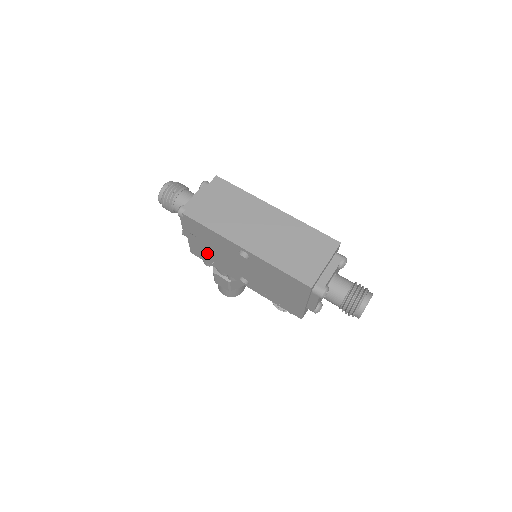
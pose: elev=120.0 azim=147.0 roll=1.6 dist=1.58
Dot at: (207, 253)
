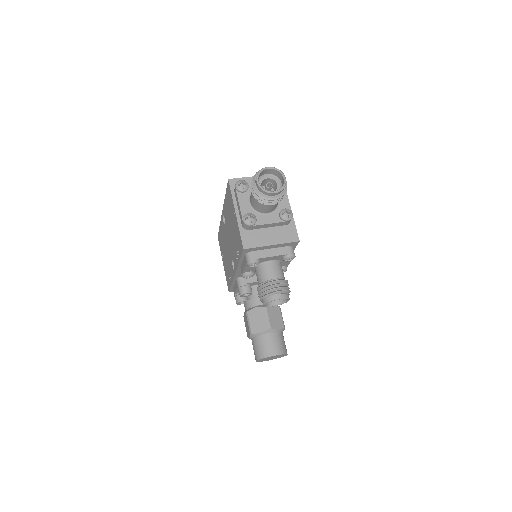
Dot at: (227, 269)
